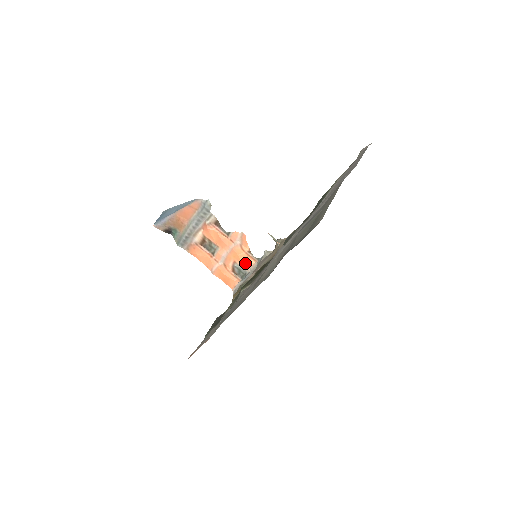
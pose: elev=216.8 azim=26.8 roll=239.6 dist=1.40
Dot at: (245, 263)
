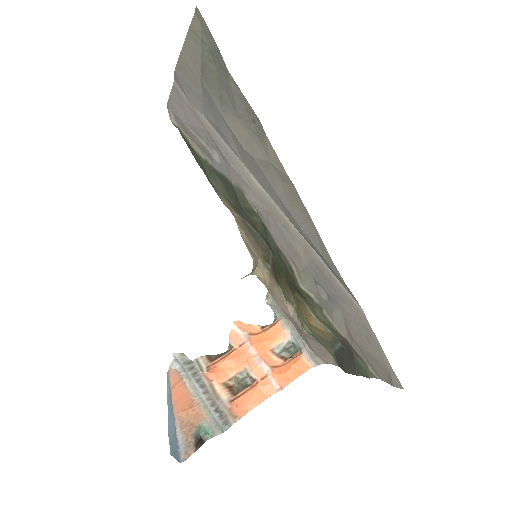
Dot at: (277, 336)
